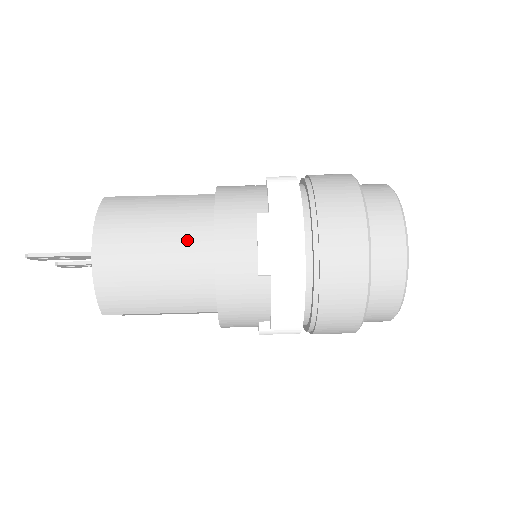
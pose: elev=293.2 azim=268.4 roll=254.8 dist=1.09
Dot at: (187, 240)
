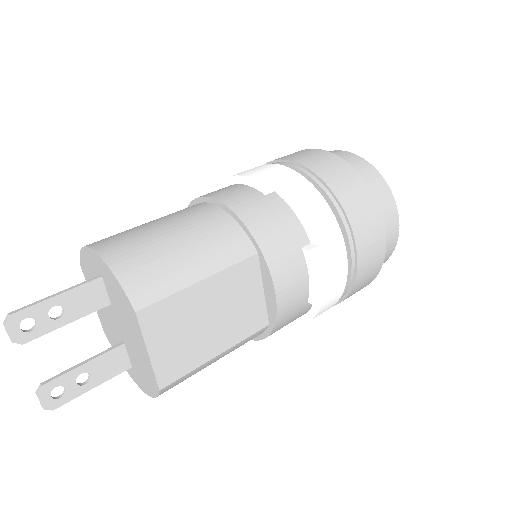
Dot at: (185, 211)
